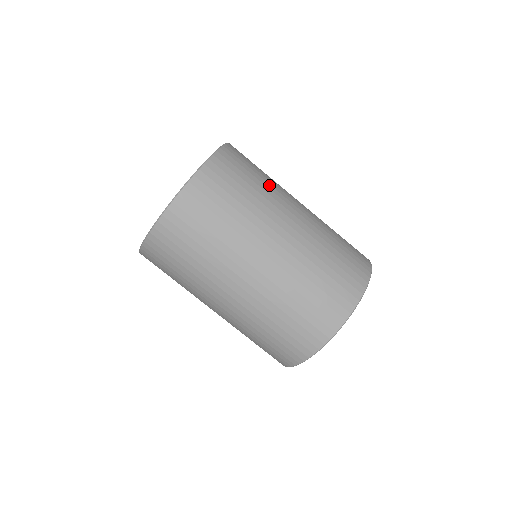
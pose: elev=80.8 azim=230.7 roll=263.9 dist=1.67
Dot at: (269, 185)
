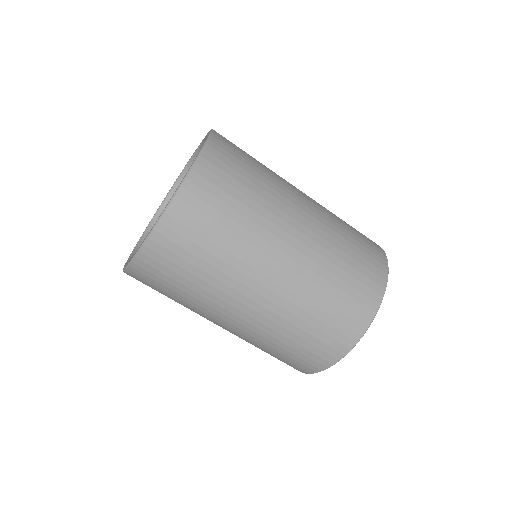
Dot at: (258, 206)
